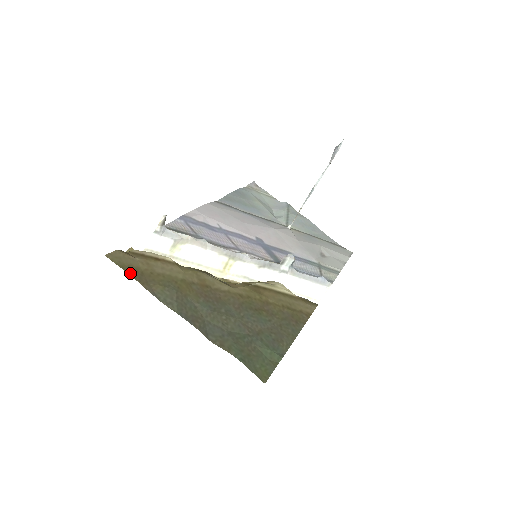
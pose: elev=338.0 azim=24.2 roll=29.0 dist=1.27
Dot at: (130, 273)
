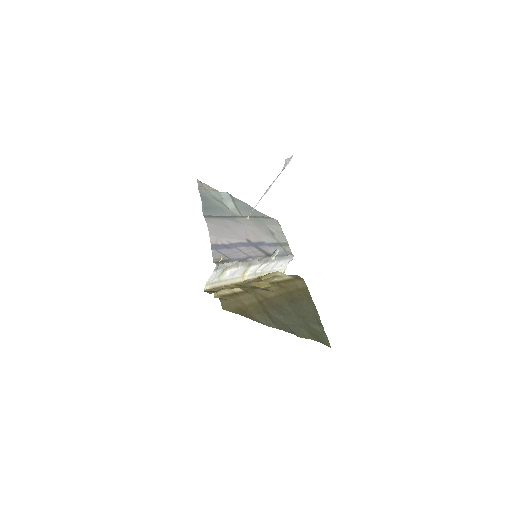
Dot at: (242, 315)
